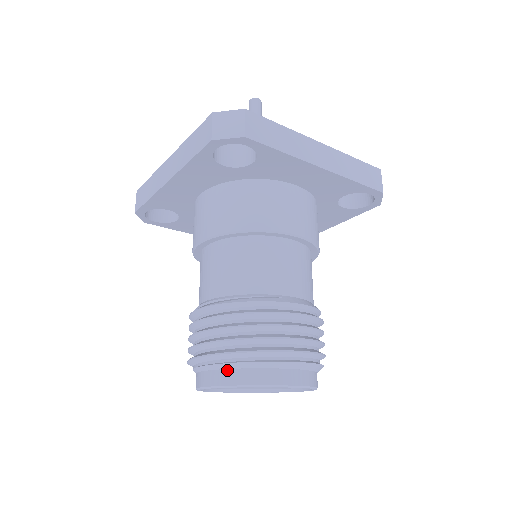
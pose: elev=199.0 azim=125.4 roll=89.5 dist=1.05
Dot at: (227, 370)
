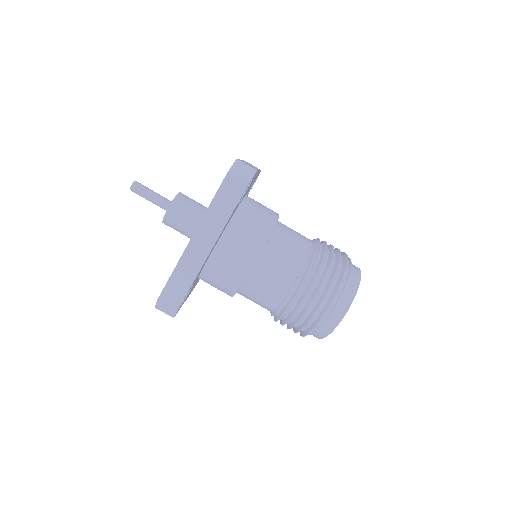
Dot at: (346, 292)
